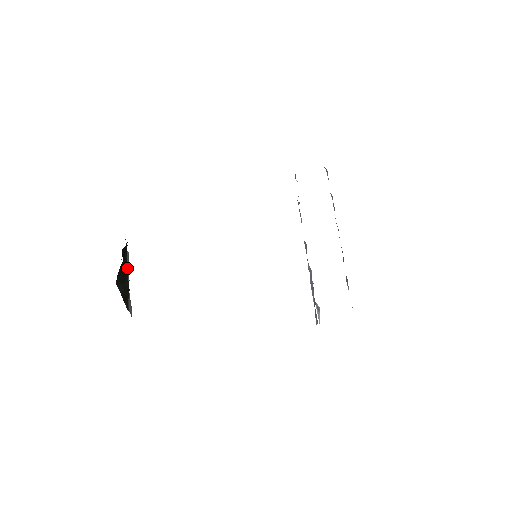
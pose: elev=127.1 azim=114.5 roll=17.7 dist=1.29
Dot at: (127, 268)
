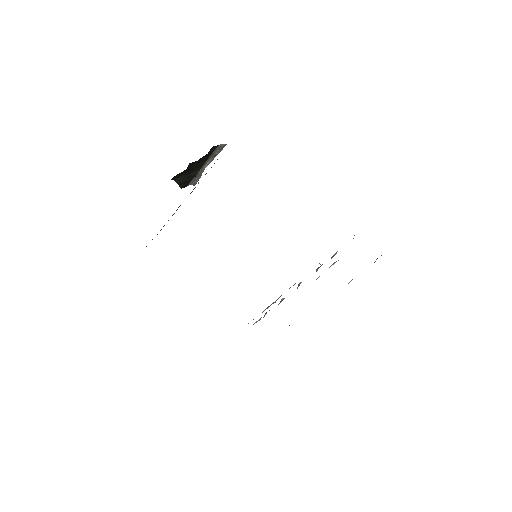
Dot at: (213, 156)
